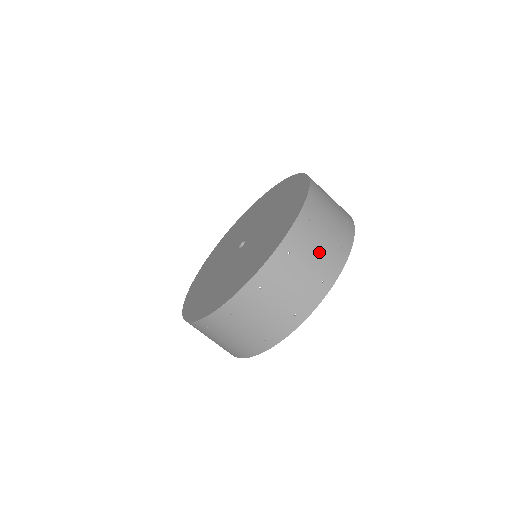
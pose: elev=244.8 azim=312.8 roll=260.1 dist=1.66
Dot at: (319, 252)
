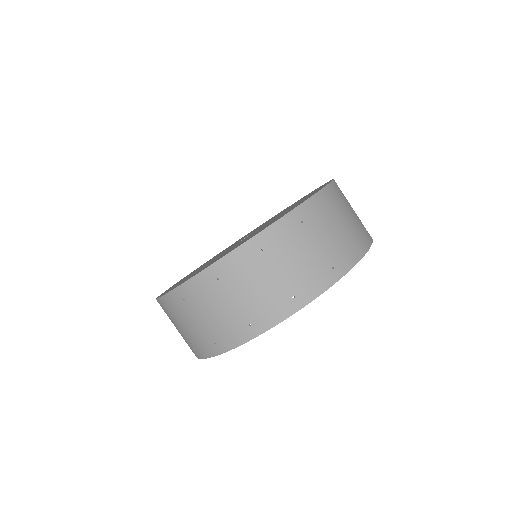
Dot at: (300, 262)
